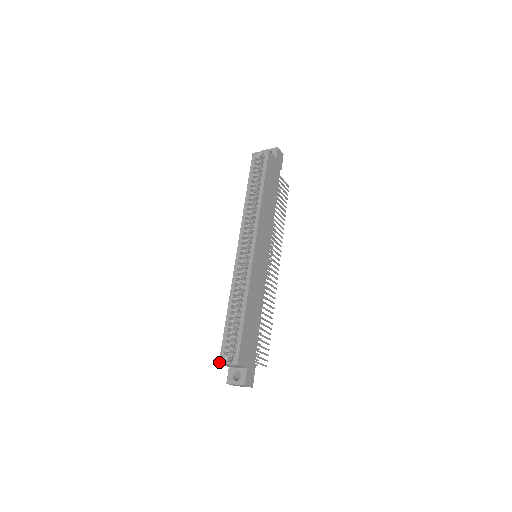
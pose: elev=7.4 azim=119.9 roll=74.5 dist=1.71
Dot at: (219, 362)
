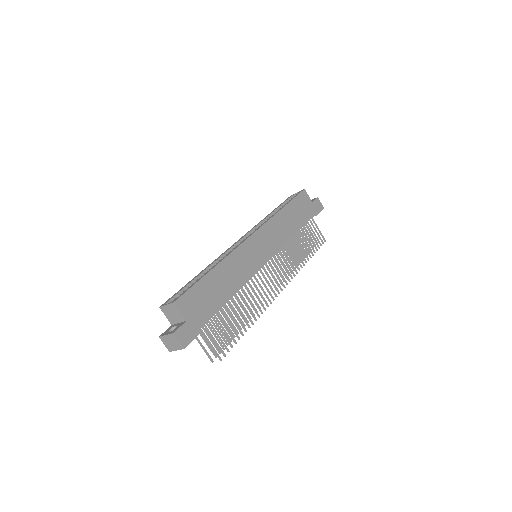
Dot at: (160, 306)
